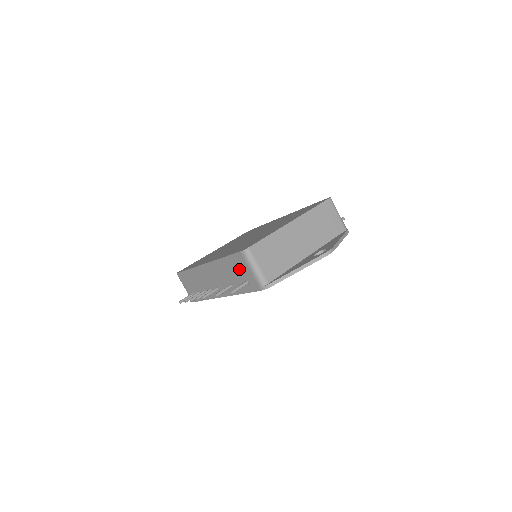
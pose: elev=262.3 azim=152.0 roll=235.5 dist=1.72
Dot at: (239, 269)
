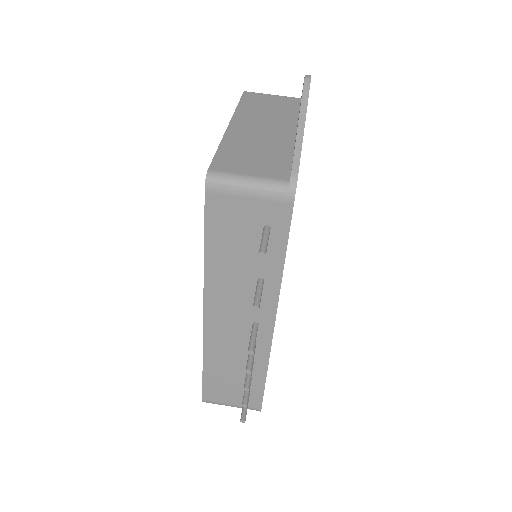
Dot at: (236, 227)
